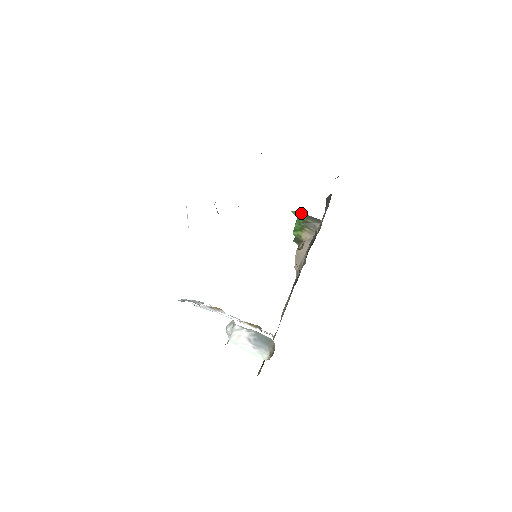
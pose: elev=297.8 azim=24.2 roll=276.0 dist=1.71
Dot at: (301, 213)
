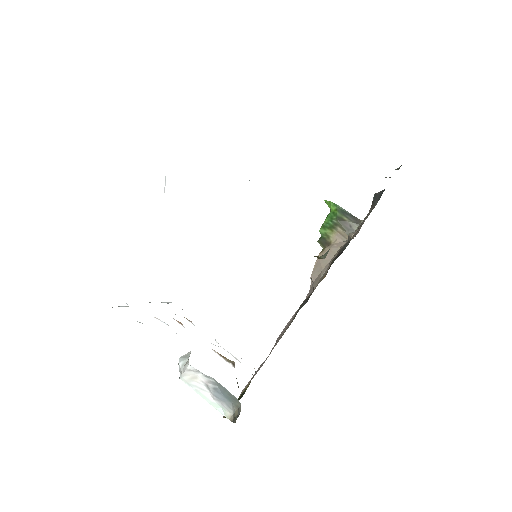
Dot at: (337, 205)
